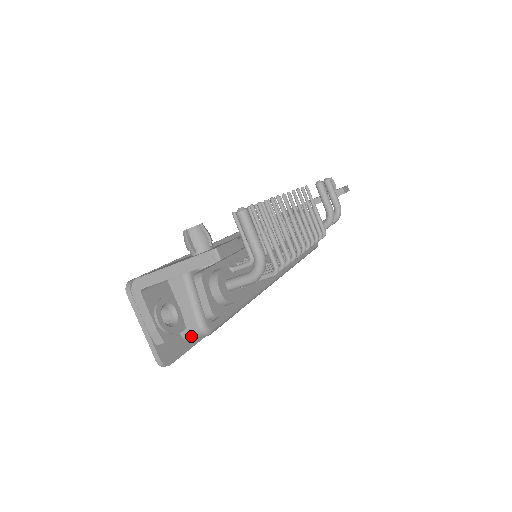
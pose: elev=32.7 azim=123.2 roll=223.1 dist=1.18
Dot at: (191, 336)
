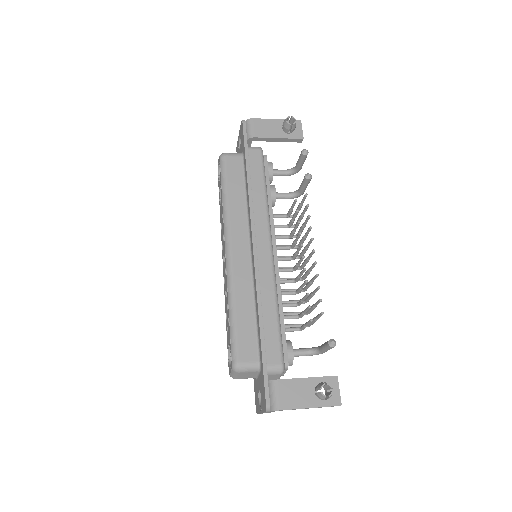
Dot at: occluded
